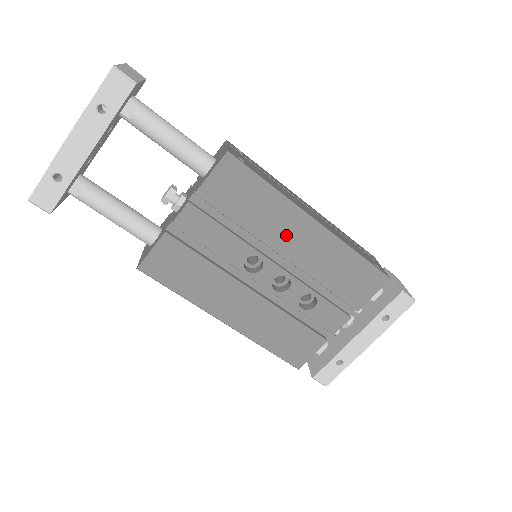
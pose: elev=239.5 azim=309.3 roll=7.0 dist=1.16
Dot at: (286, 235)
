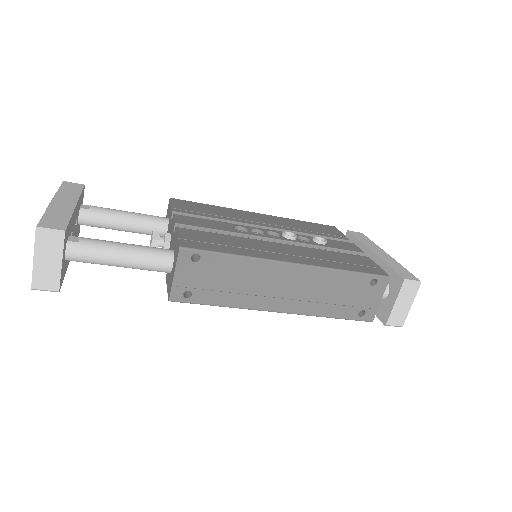
Dot at: occluded
